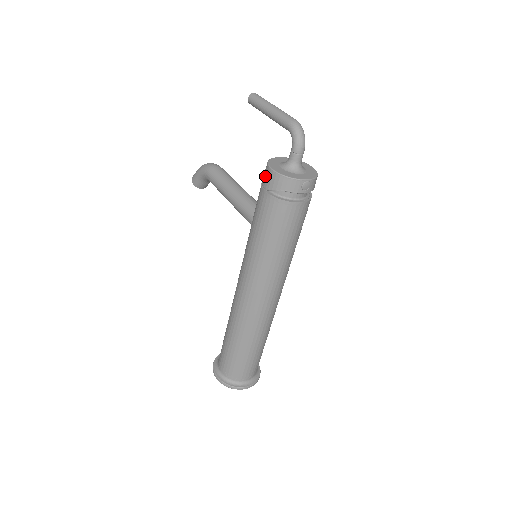
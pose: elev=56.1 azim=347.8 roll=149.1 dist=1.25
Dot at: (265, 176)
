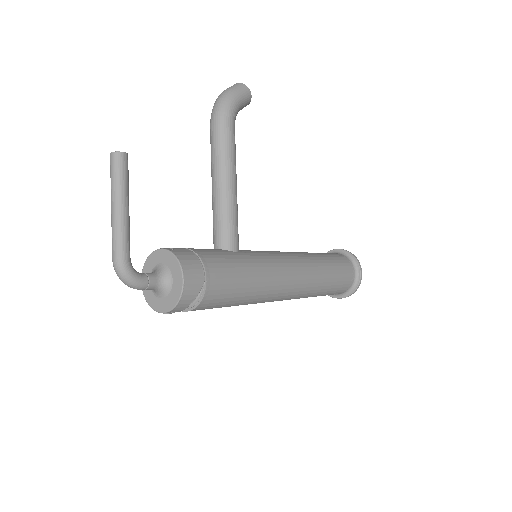
Dot at: occluded
